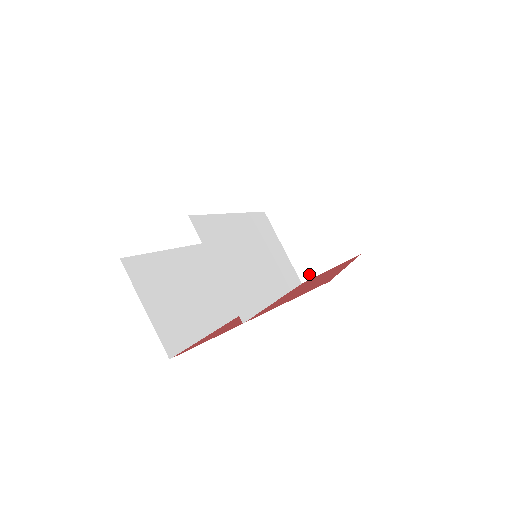
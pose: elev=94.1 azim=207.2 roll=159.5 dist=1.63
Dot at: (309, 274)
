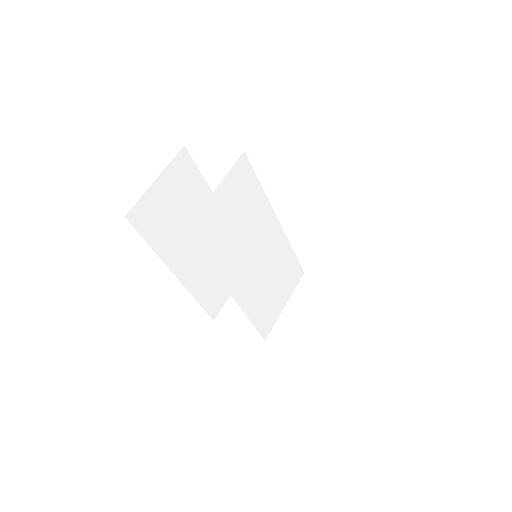
Dot at: (278, 340)
